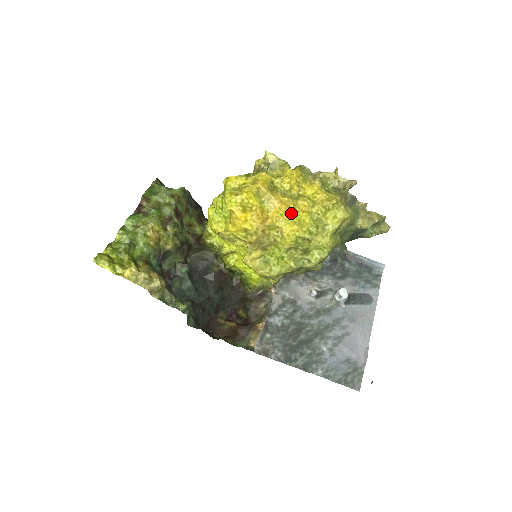
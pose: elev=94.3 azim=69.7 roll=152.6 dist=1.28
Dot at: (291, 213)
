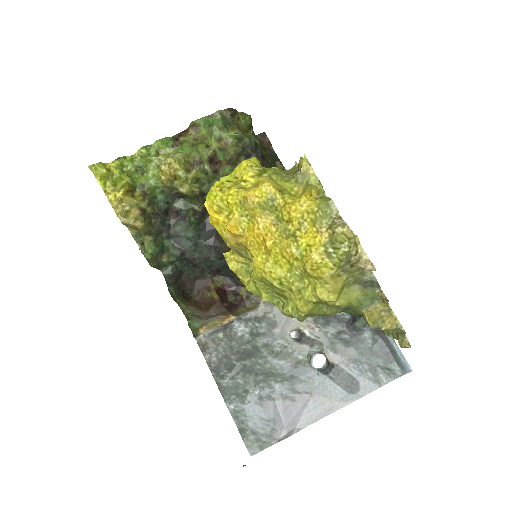
Dot at: (267, 249)
